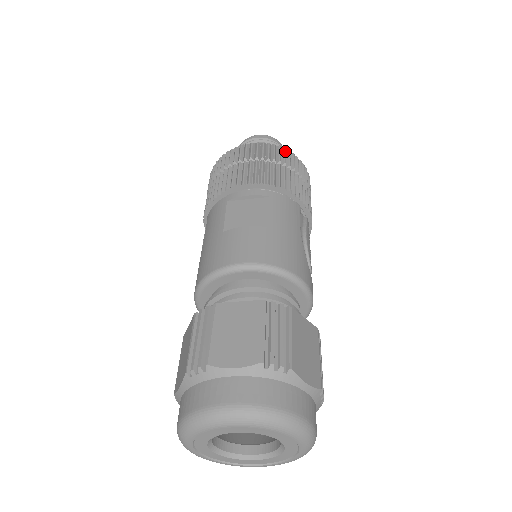
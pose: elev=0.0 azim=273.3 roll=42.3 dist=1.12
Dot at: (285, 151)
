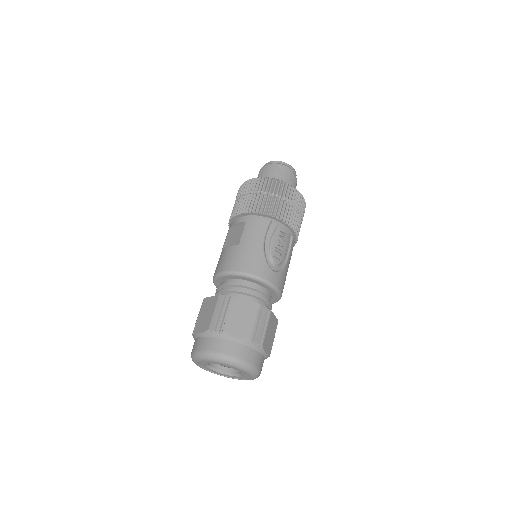
Dot at: (265, 180)
